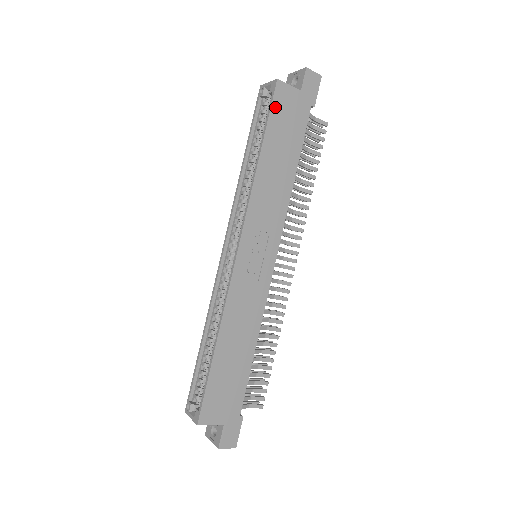
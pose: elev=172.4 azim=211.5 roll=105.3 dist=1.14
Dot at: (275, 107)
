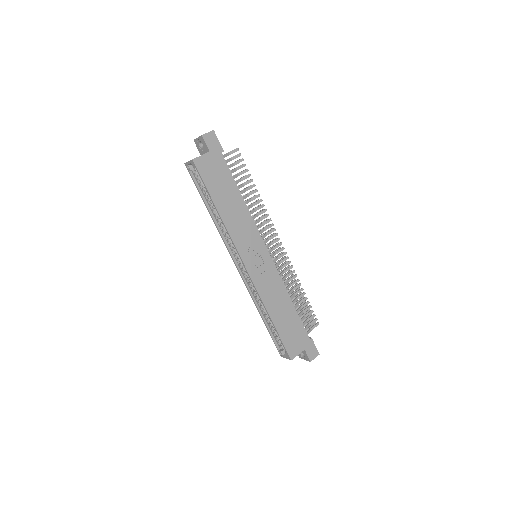
Dot at: (204, 176)
